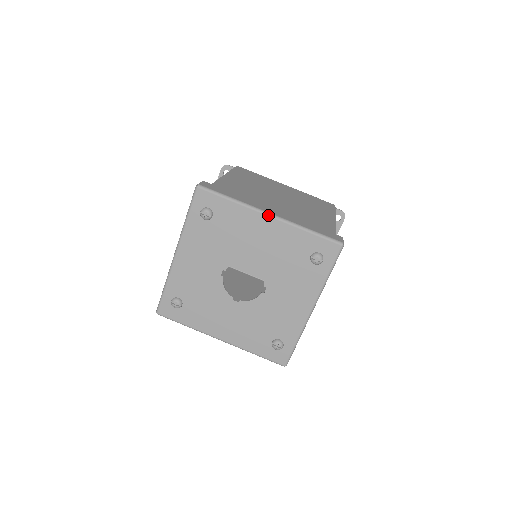
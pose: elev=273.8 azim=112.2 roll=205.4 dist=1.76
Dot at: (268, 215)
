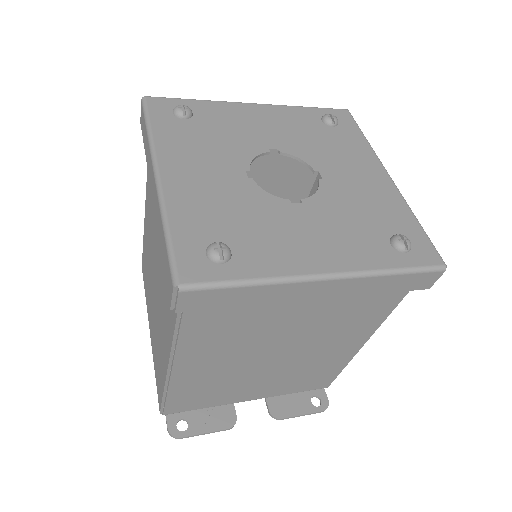
Dot at: occluded
